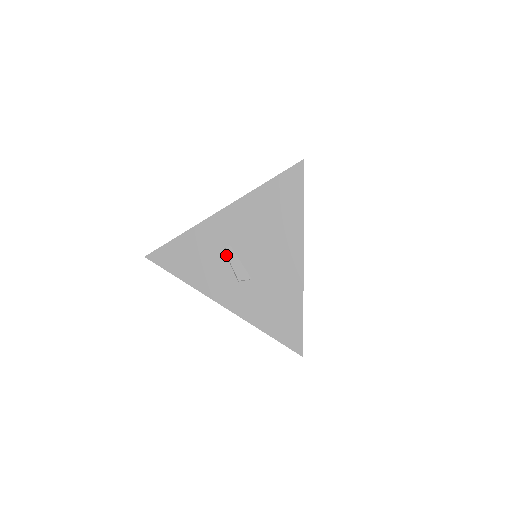
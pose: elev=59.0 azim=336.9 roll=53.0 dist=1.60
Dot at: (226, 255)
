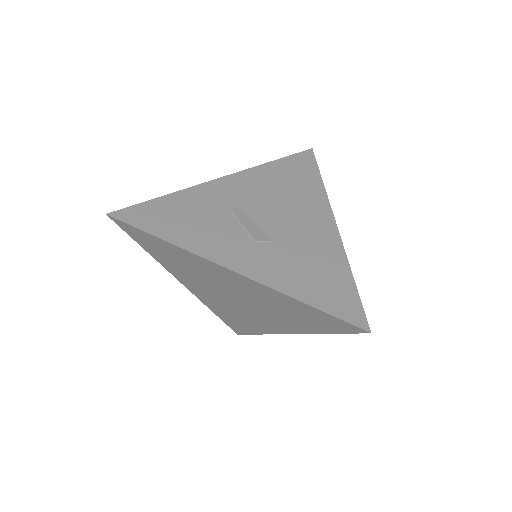
Dot at: (234, 216)
